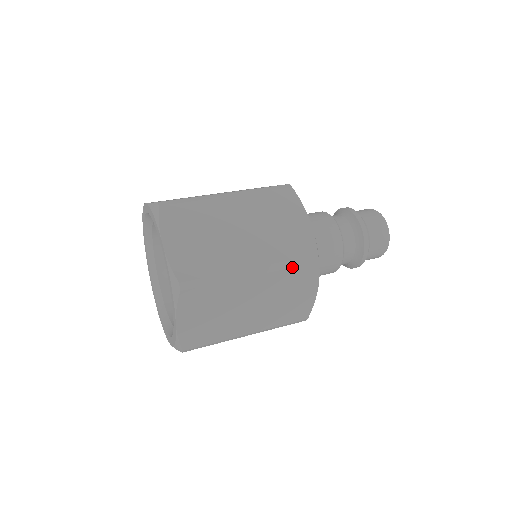
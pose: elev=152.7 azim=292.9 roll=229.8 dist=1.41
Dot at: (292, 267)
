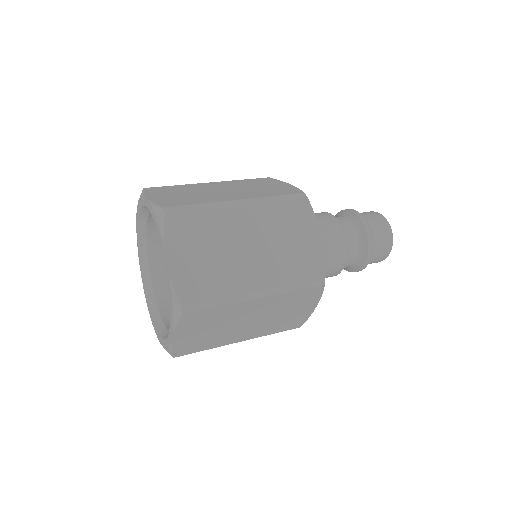
Dot at: (280, 201)
